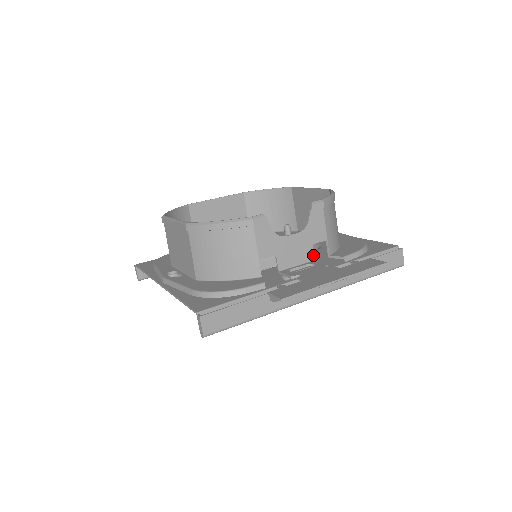
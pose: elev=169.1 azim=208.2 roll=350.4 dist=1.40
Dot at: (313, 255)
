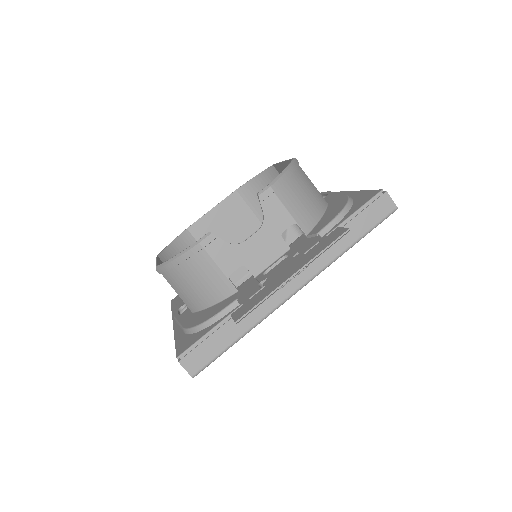
Dot at: (286, 244)
